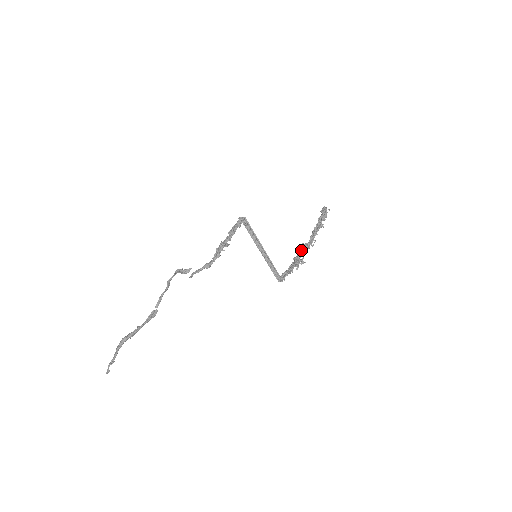
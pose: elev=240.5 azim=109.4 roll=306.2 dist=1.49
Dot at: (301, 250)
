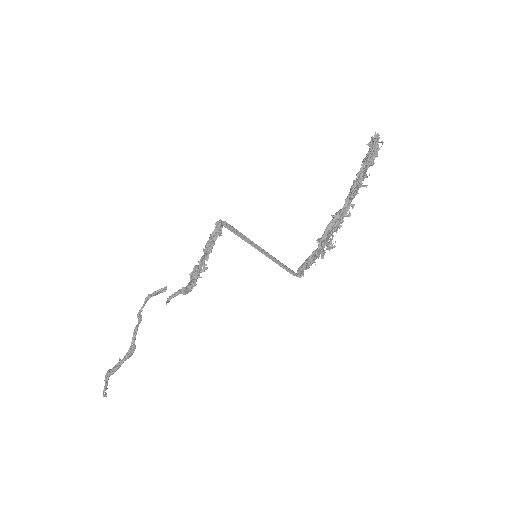
Dot at: (329, 227)
